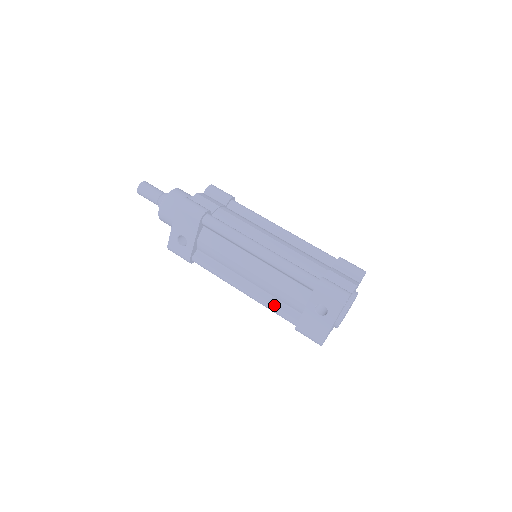
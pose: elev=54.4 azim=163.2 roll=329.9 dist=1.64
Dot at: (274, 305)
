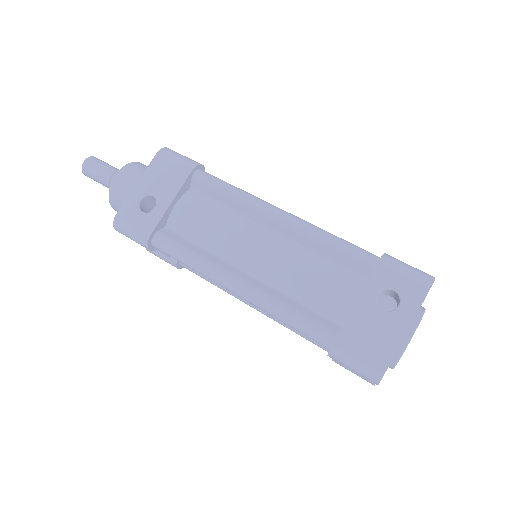
Dot at: (293, 307)
